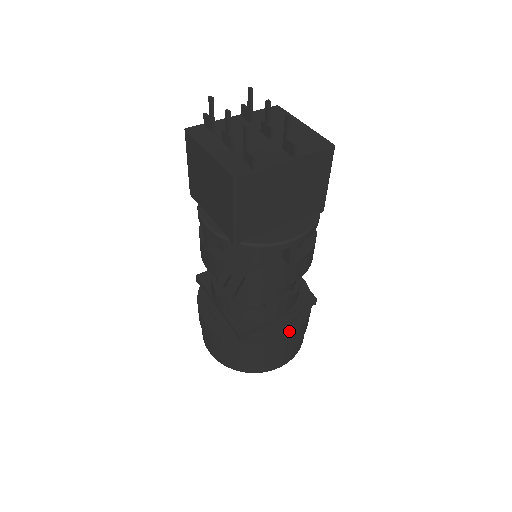
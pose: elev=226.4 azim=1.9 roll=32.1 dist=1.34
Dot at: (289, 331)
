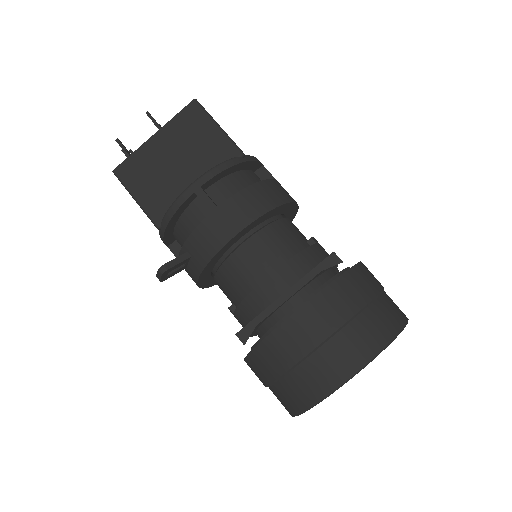
Dot at: (303, 305)
